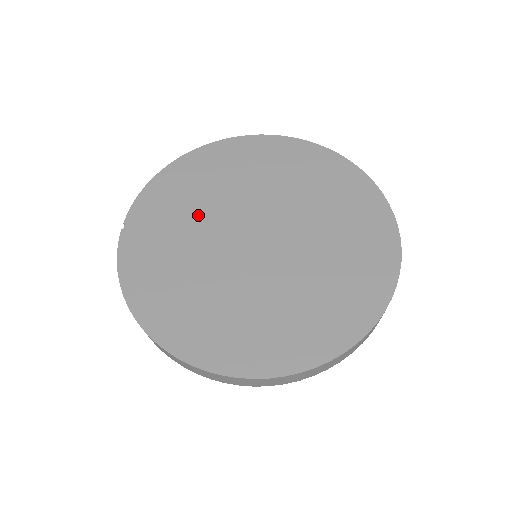
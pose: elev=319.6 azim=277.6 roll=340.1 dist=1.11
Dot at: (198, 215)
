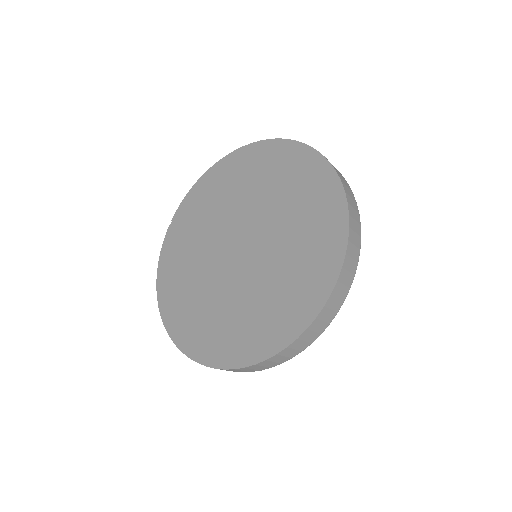
Dot at: (211, 219)
